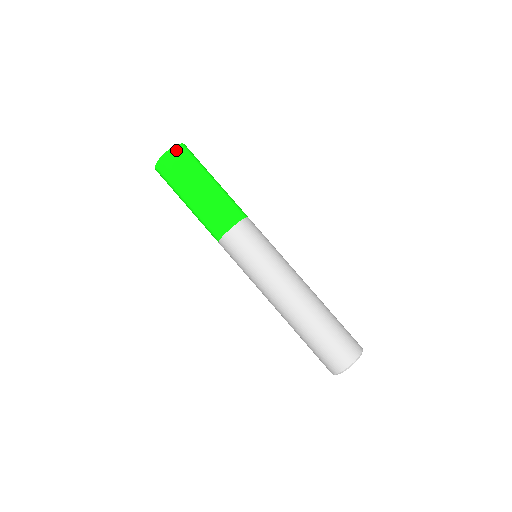
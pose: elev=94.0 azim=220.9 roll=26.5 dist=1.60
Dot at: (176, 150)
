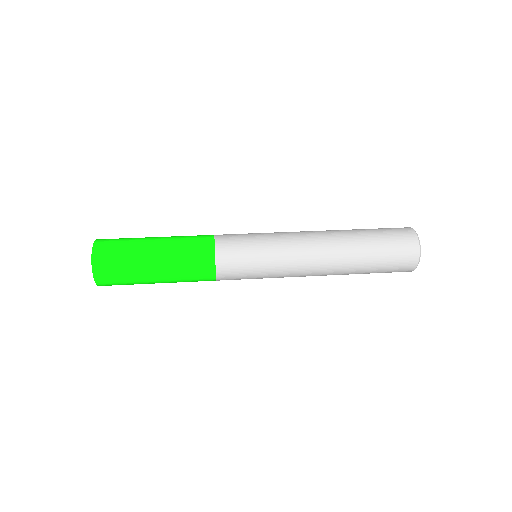
Dot at: occluded
